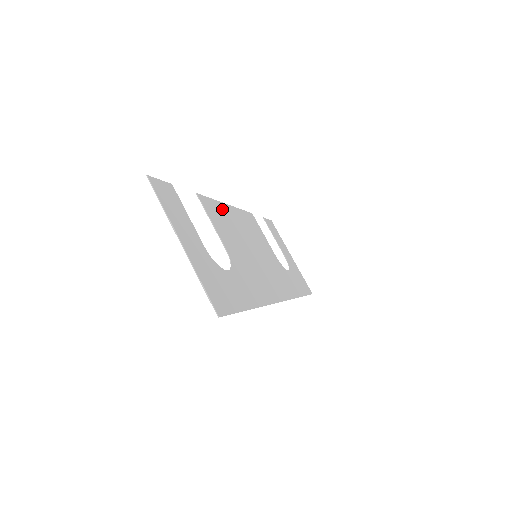
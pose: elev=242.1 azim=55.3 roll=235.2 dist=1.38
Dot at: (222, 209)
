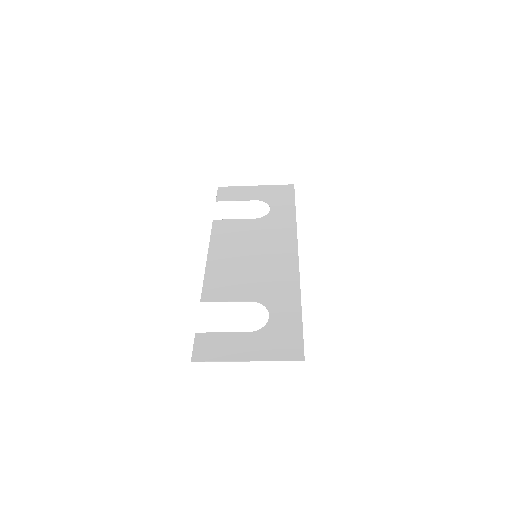
Dot at: (212, 273)
